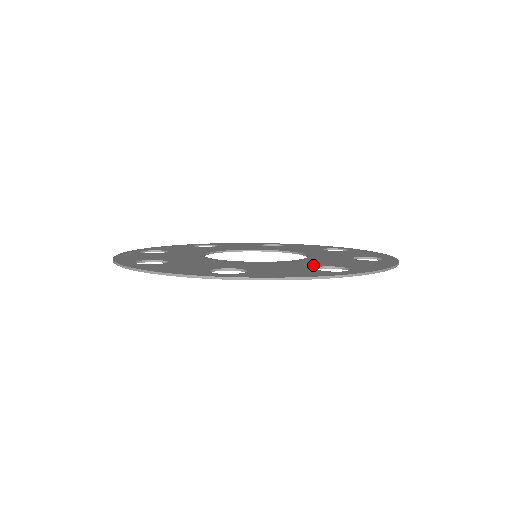
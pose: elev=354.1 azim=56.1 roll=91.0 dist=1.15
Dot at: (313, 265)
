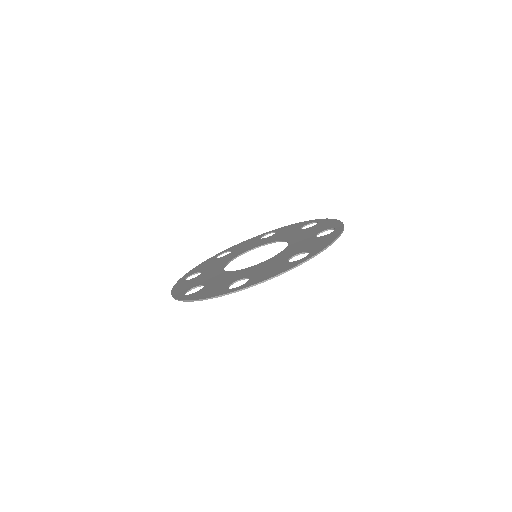
Dot at: (288, 256)
